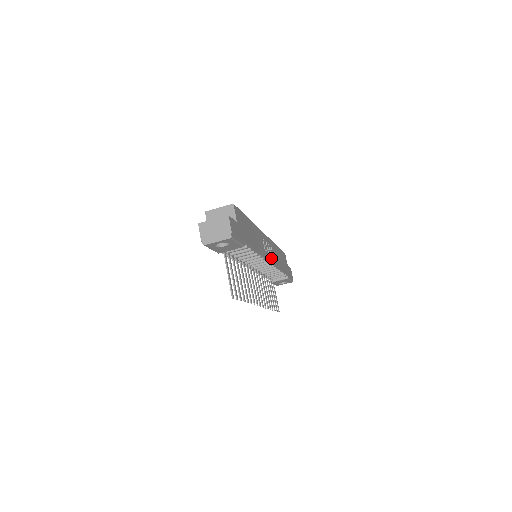
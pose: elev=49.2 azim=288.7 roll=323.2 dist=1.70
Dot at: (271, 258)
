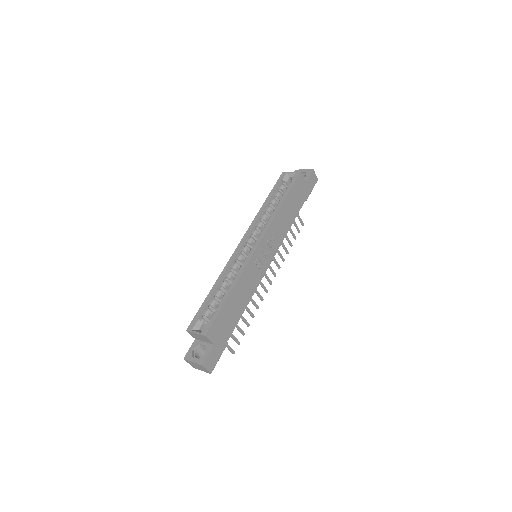
Dot at: (271, 254)
